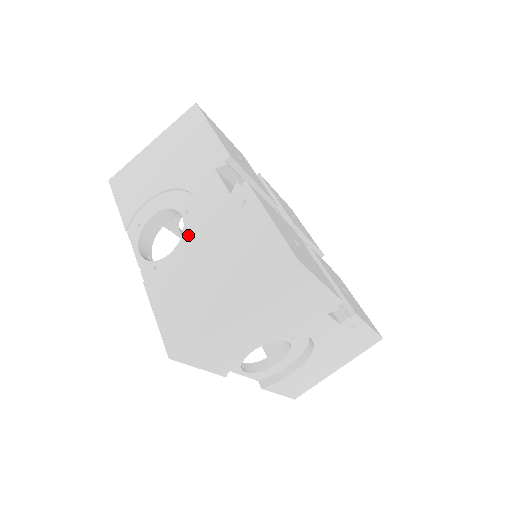
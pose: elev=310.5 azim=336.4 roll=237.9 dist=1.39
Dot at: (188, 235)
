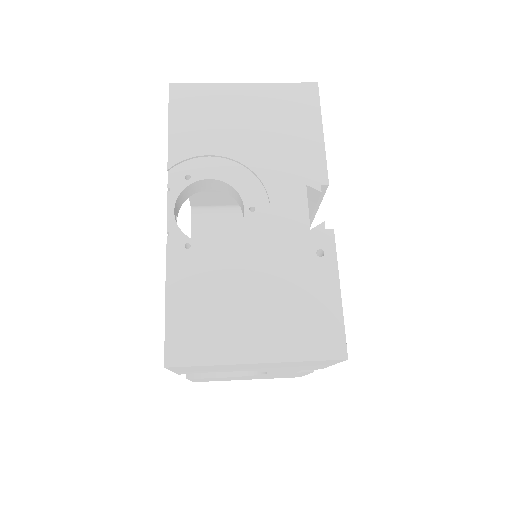
Dot at: (243, 238)
